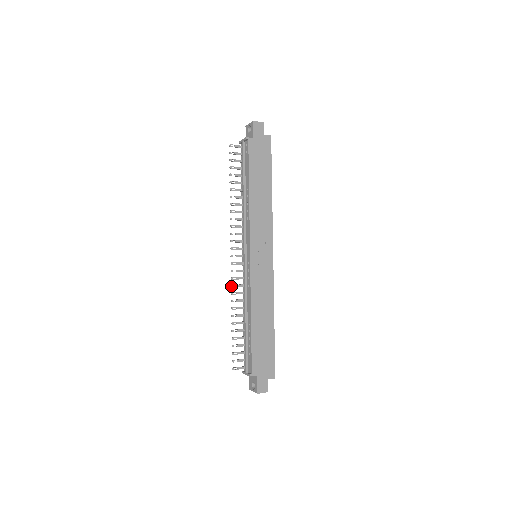
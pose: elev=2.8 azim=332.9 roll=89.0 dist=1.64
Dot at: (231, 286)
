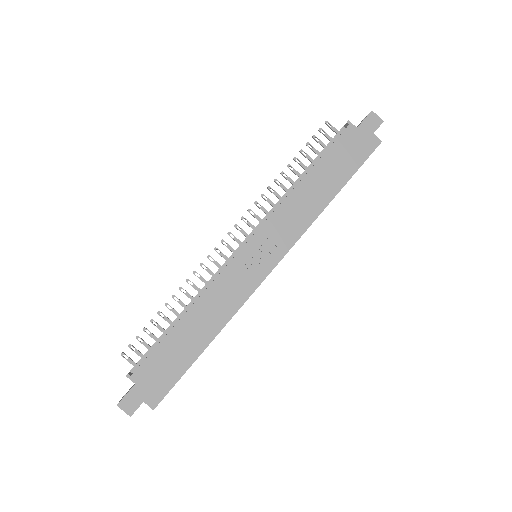
Dot at: (200, 263)
